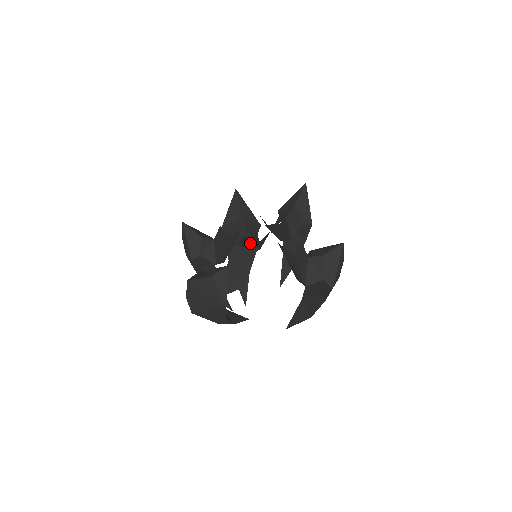
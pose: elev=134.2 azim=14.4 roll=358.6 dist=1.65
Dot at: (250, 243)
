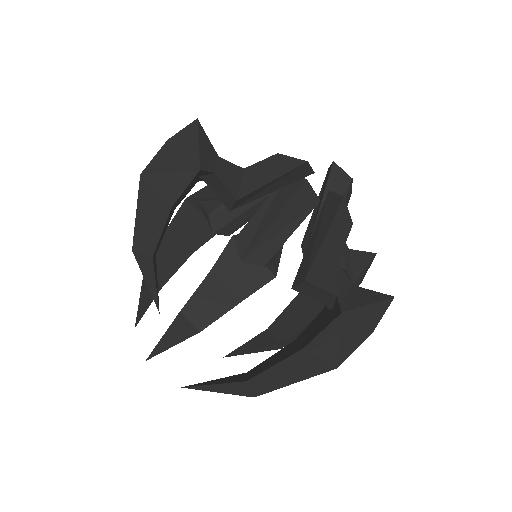
Dot at: (284, 197)
